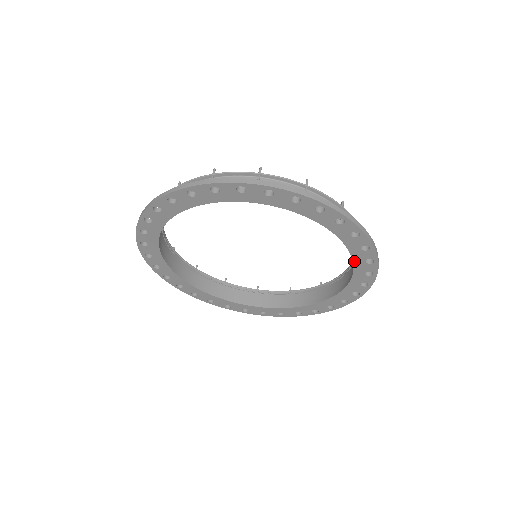
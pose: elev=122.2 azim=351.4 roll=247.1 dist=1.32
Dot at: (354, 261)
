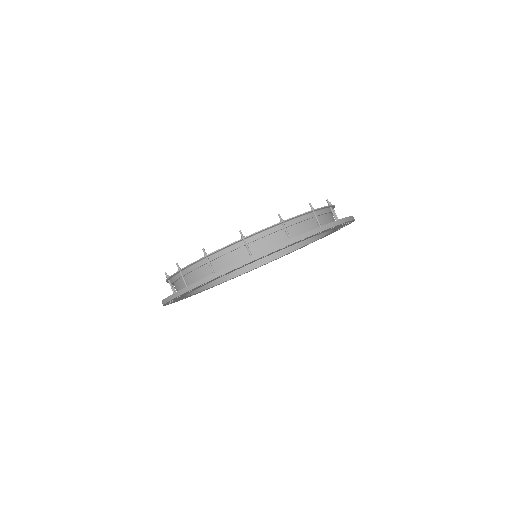
Dot at: occluded
